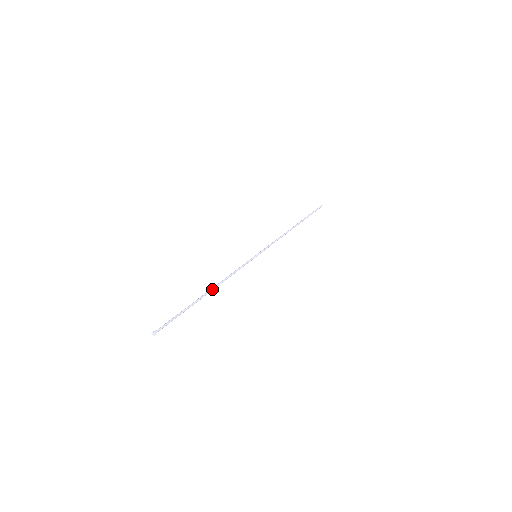
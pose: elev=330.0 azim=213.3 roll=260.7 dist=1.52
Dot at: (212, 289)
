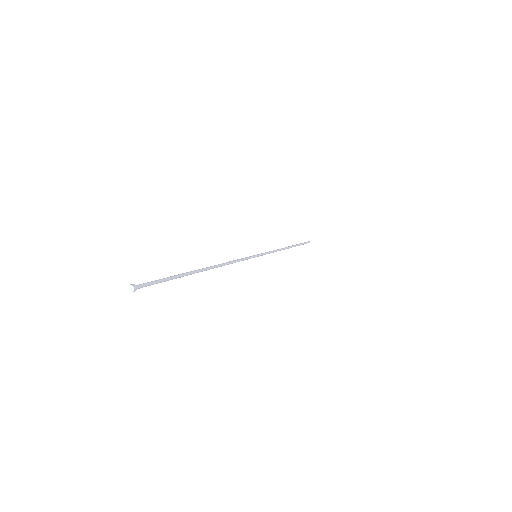
Dot at: (211, 267)
